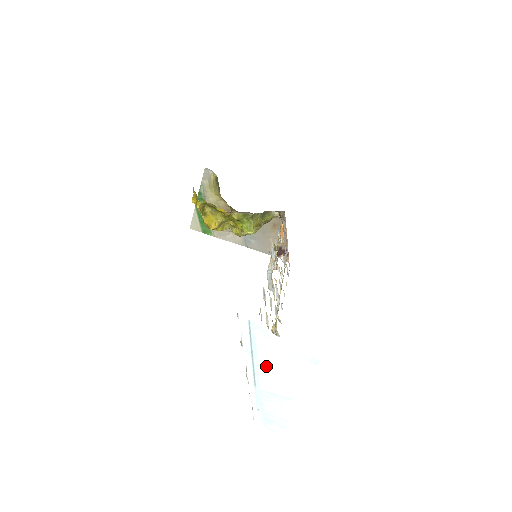
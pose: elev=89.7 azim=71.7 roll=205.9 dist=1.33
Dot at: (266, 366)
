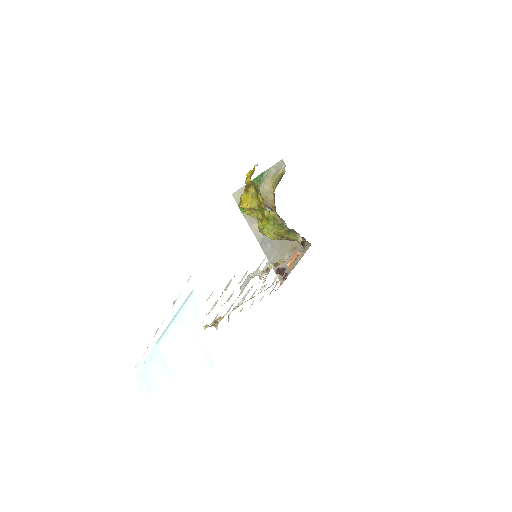
Dot at: (176, 335)
